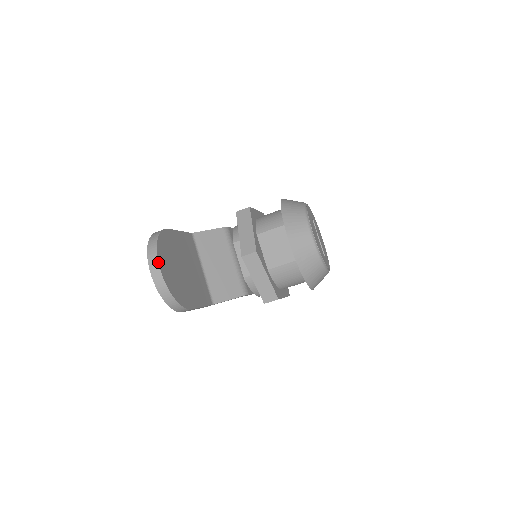
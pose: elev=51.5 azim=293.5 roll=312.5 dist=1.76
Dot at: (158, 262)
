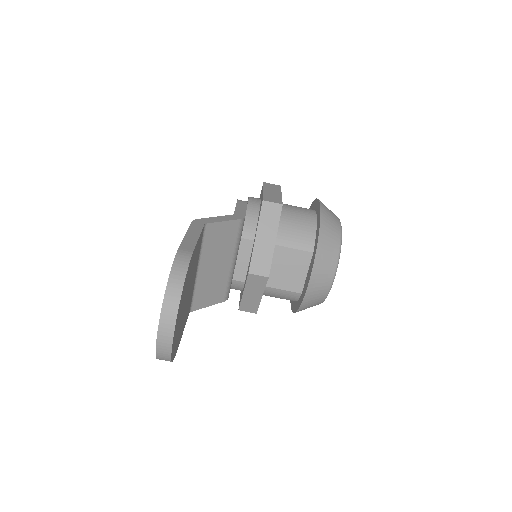
Dot at: (175, 327)
